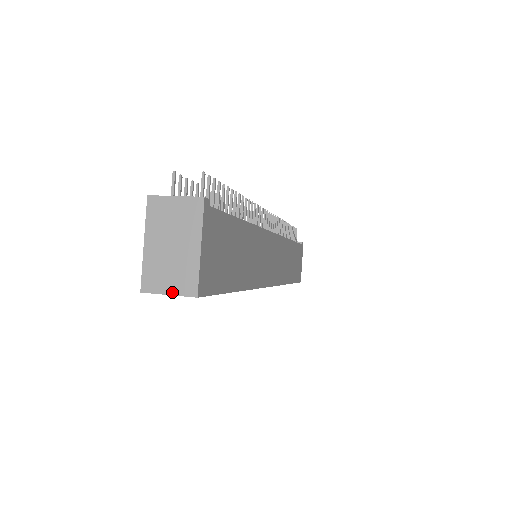
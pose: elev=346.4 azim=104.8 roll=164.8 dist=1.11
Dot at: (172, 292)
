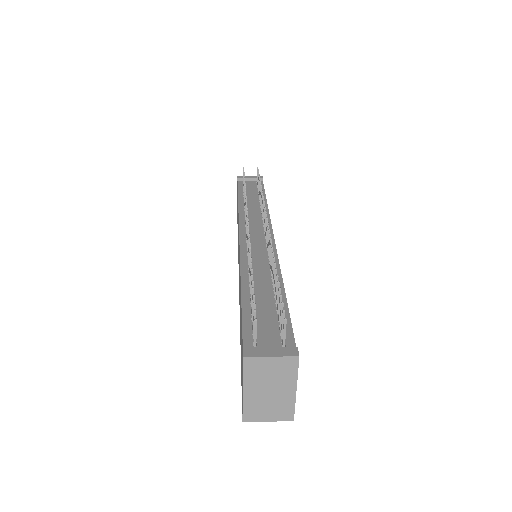
Dot at: (271, 420)
